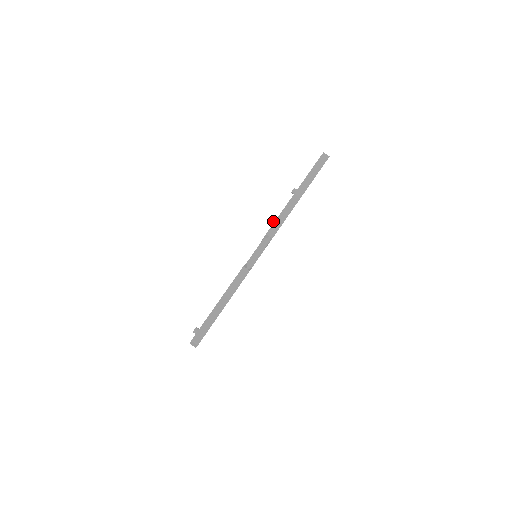
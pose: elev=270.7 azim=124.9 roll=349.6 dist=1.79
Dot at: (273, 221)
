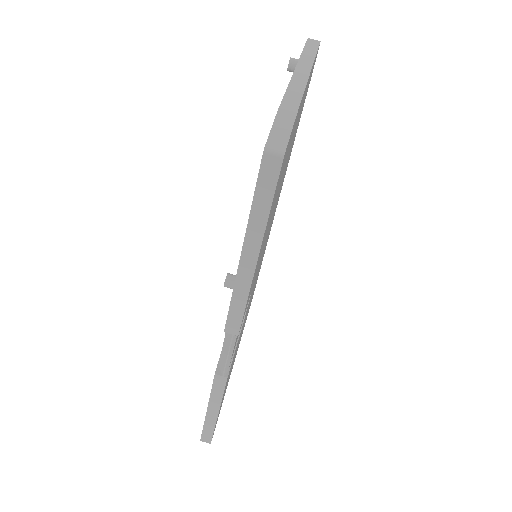
Dot at: (232, 286)
